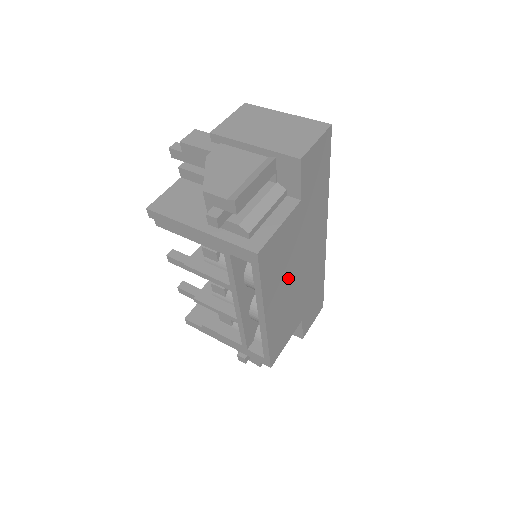
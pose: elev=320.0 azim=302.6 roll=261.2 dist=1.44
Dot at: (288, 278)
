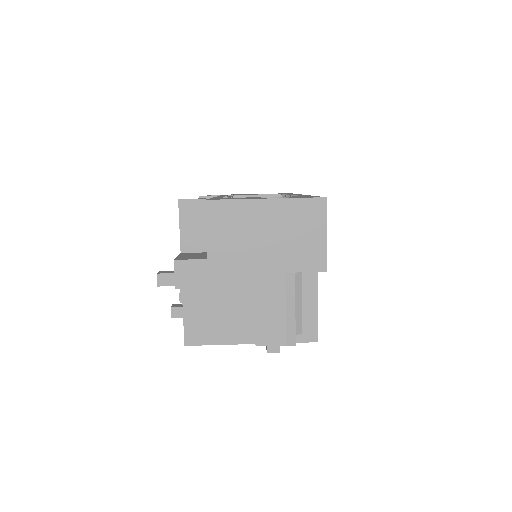
Dot at: occluded
